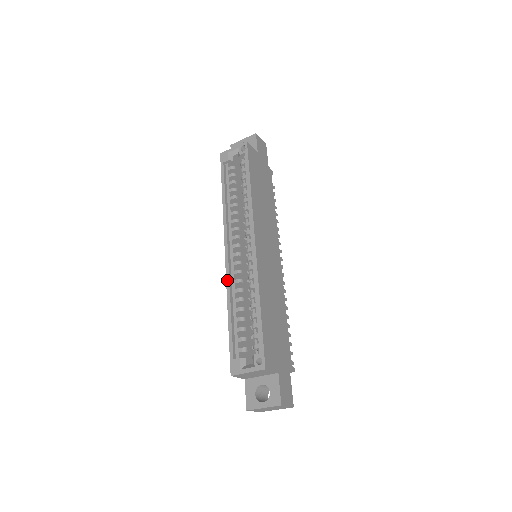
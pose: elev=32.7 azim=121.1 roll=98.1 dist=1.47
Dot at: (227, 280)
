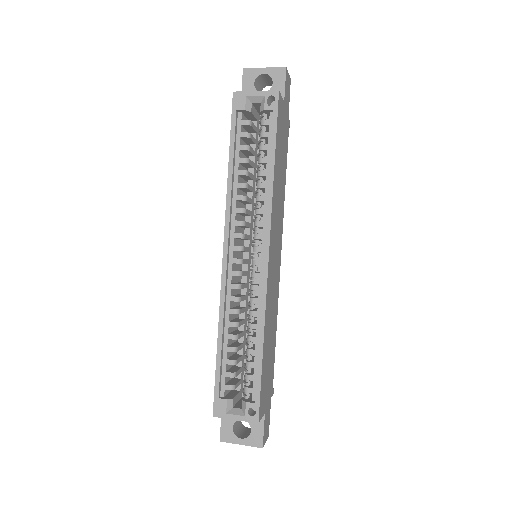
Dot at: (222, 296)
